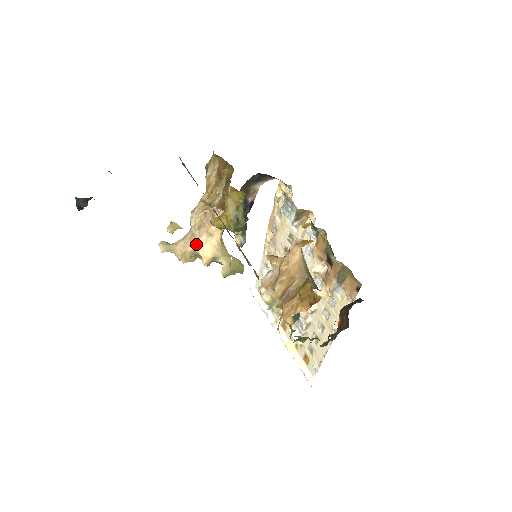
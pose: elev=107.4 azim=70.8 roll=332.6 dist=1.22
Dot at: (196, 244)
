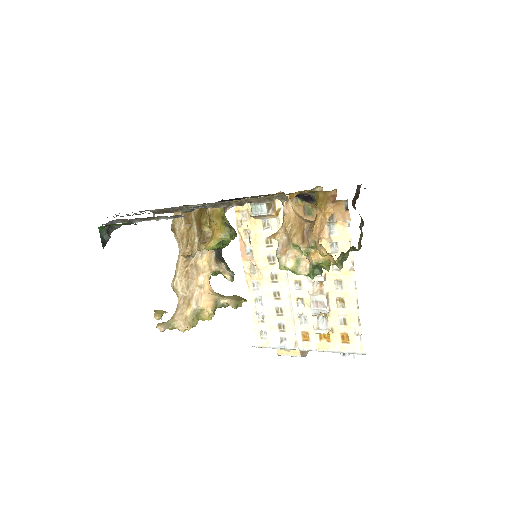
Dot at: (193, 302)
